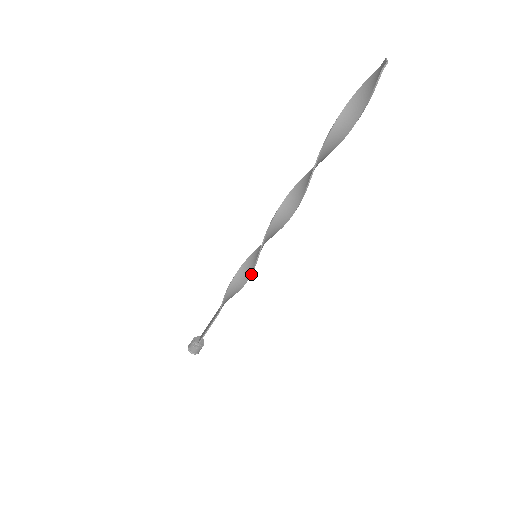
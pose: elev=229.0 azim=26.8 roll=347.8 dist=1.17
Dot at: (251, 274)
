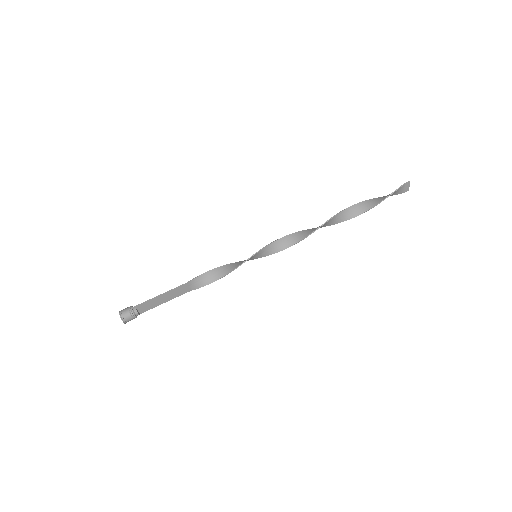
Dot at: (241, 264)
